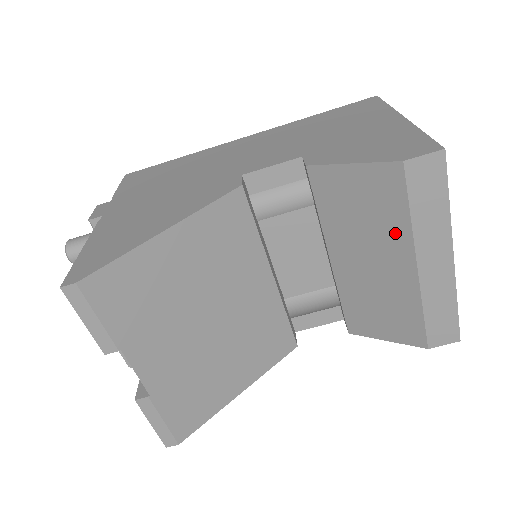
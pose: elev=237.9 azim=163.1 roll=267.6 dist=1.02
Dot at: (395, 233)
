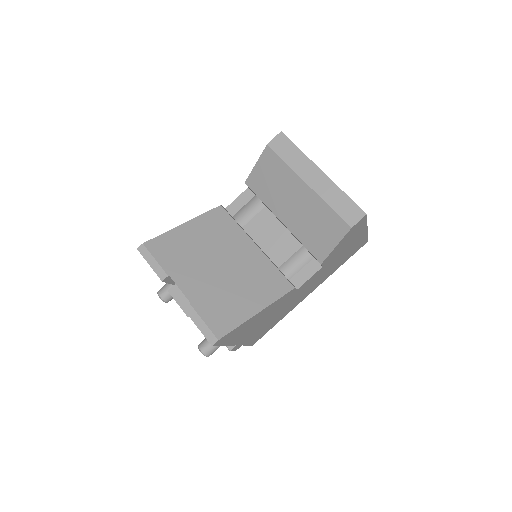
Dot at: (288, 177)
